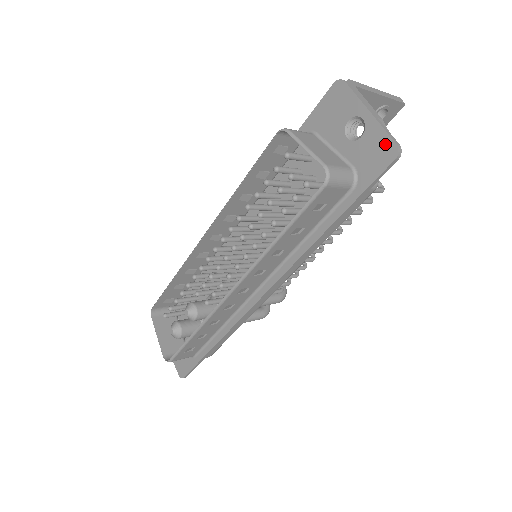
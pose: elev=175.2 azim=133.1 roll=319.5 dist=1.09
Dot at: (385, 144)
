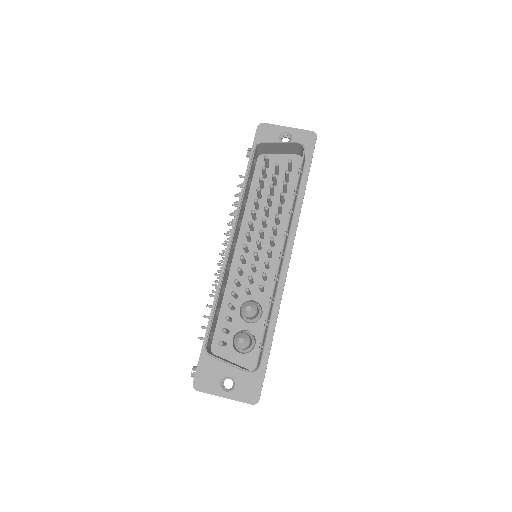
Dot at: (307, 134)
